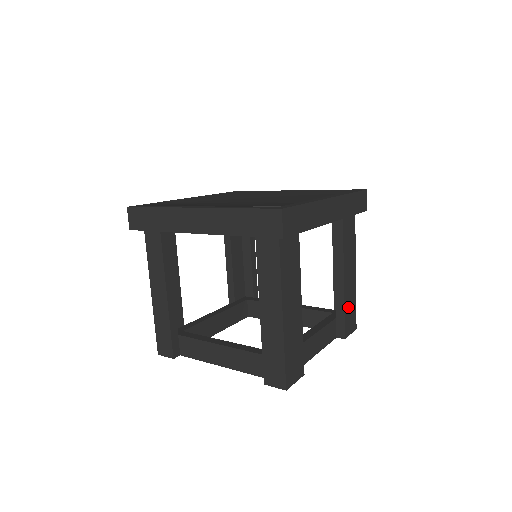
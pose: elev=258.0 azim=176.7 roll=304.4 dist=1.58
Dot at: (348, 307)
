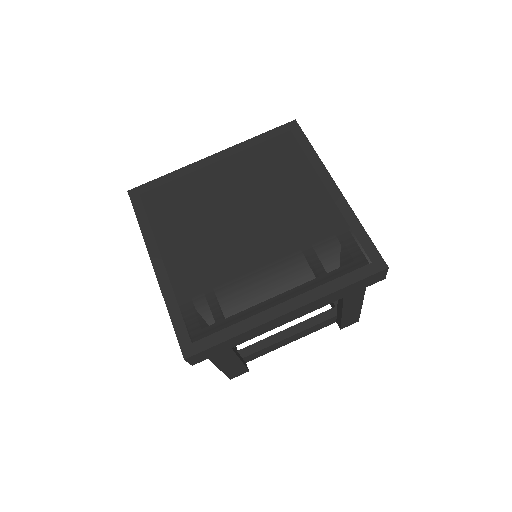
Dot at: occluded
